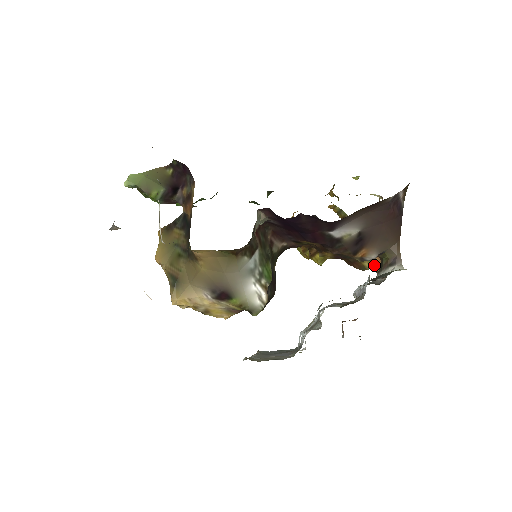
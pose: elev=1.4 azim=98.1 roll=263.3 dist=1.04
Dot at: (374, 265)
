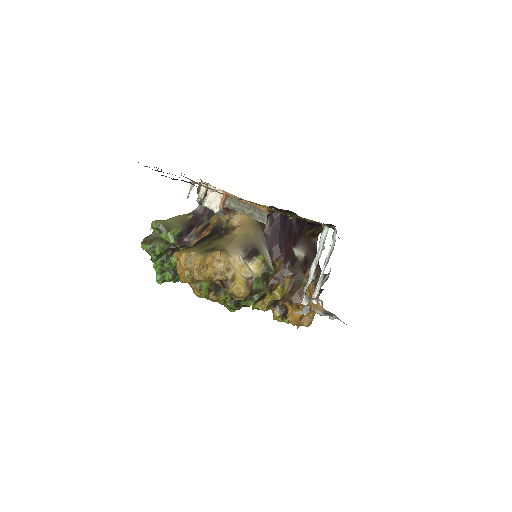
Dot at: (311, 296)
